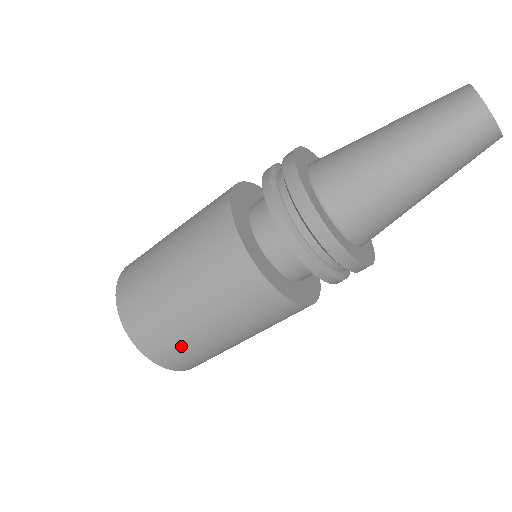
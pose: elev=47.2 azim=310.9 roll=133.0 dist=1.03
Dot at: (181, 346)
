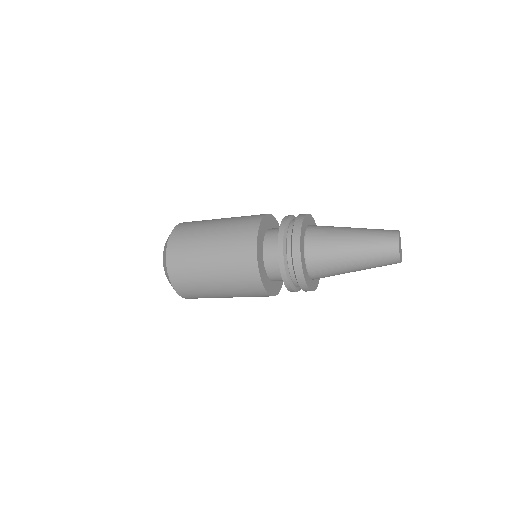
Dot at: (197, 291)
